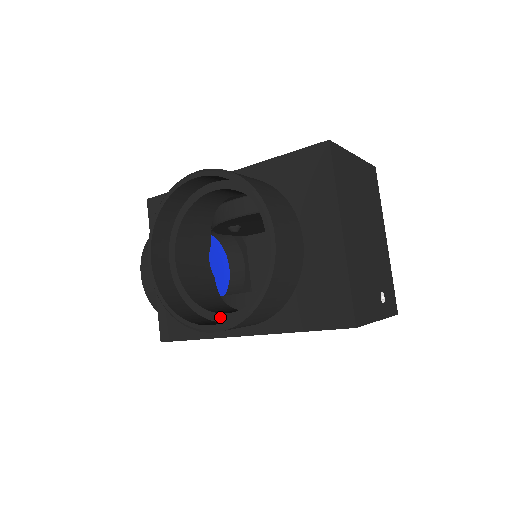
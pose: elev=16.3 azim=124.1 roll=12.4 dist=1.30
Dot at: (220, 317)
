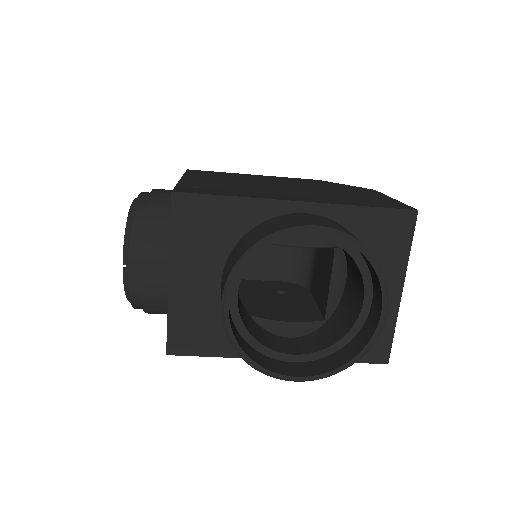
Dot at: (285, 357)
